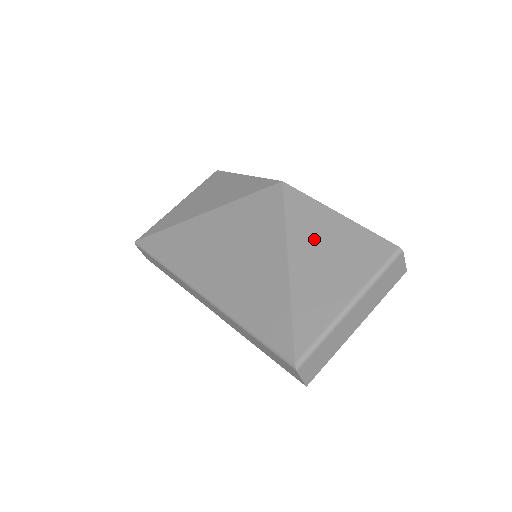
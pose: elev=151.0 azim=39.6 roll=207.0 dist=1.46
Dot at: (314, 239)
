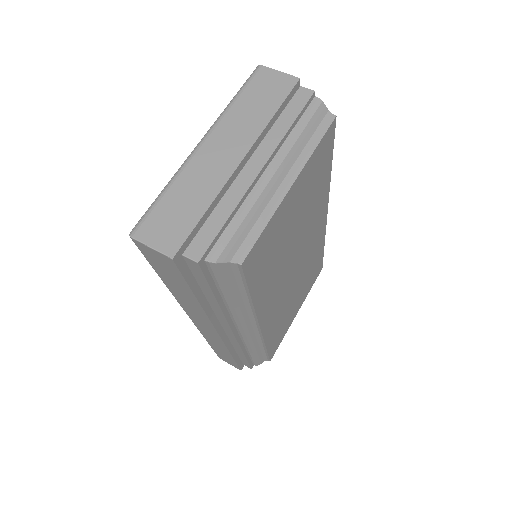
Dot at: occluded
